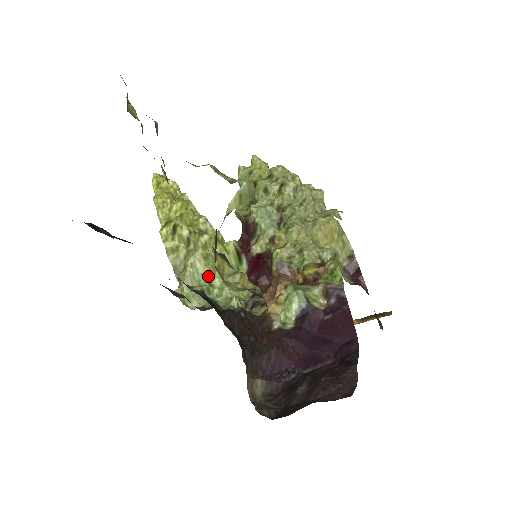
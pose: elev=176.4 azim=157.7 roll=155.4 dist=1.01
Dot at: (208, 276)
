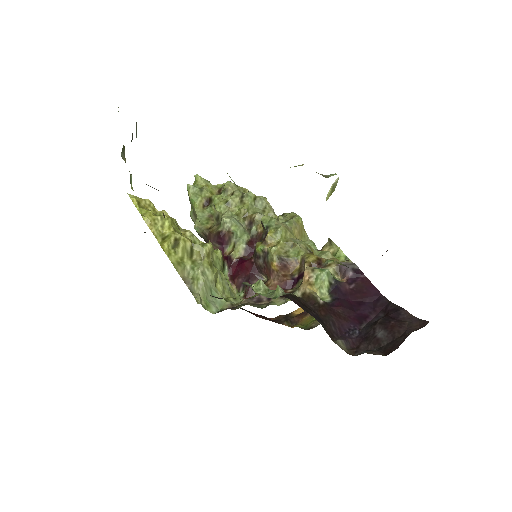
Dot at: (215, 282)
